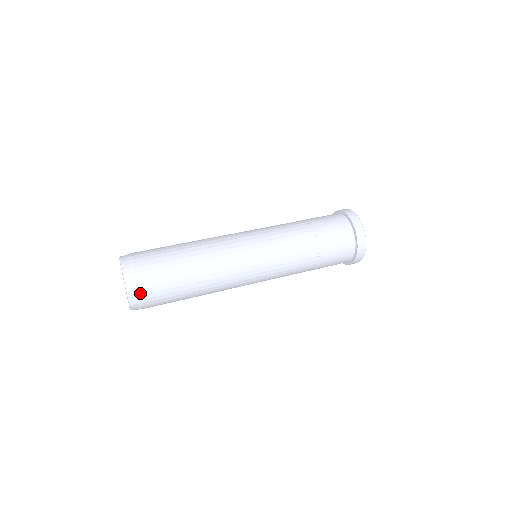
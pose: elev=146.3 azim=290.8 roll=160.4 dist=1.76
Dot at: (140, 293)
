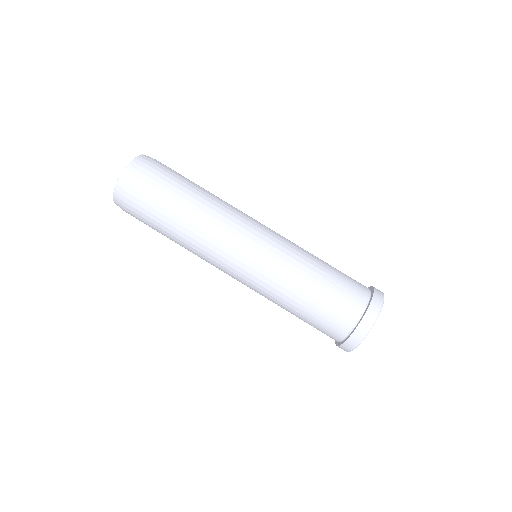
Dot at: (127, 190)
